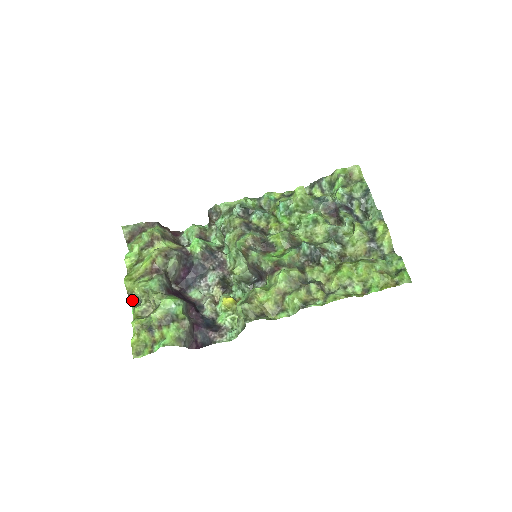
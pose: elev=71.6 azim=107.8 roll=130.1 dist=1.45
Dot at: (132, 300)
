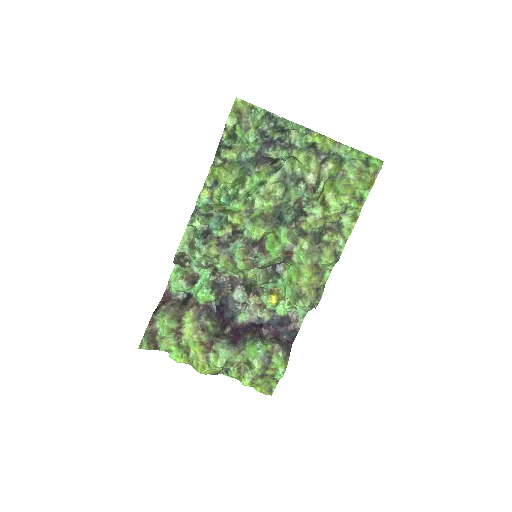
Dot at: (219, 373)
